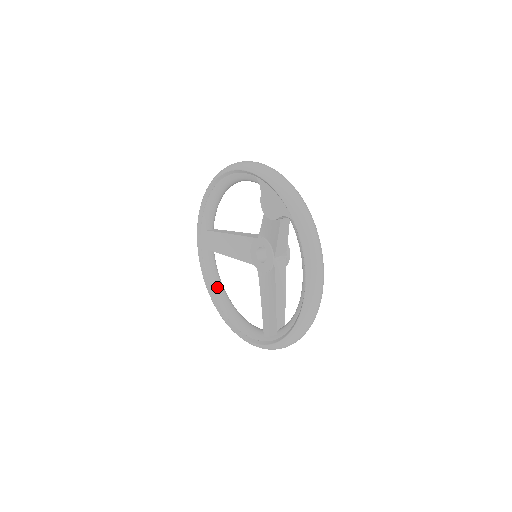
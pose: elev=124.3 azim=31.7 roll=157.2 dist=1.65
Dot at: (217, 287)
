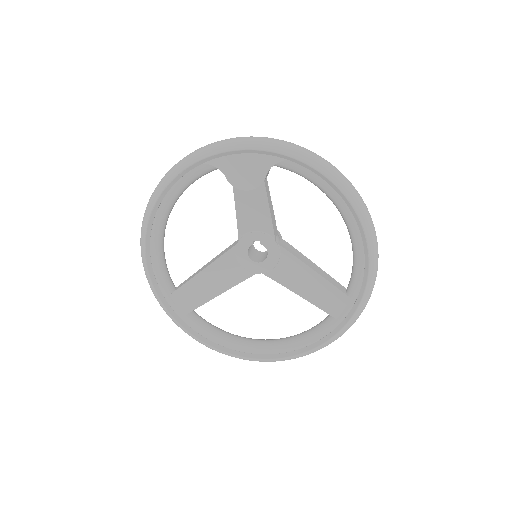
Dot at: (233, 339)
